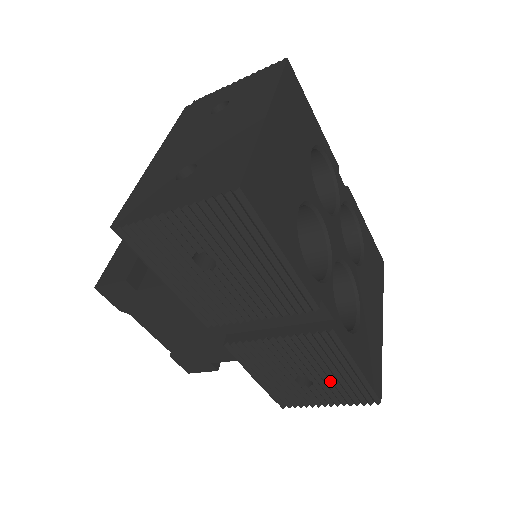
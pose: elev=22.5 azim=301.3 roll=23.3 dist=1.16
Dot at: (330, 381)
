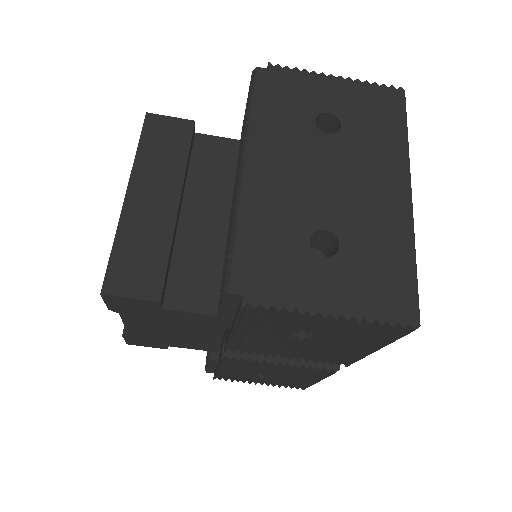
Dot at: occluded
